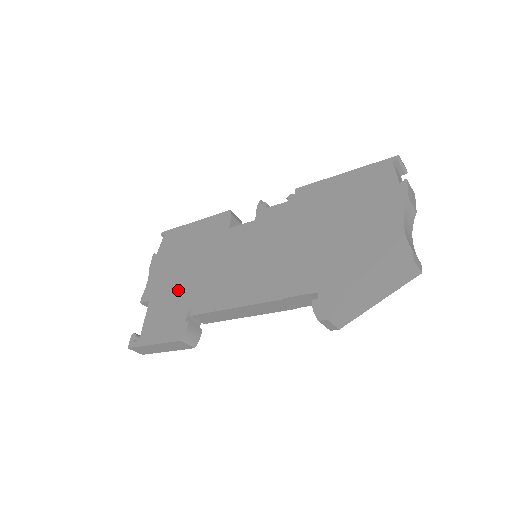
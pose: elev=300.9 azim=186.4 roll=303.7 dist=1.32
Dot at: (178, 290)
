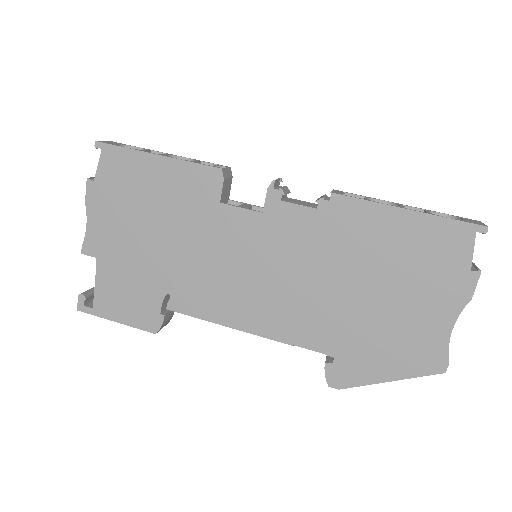
Dot at: (143, 264)
